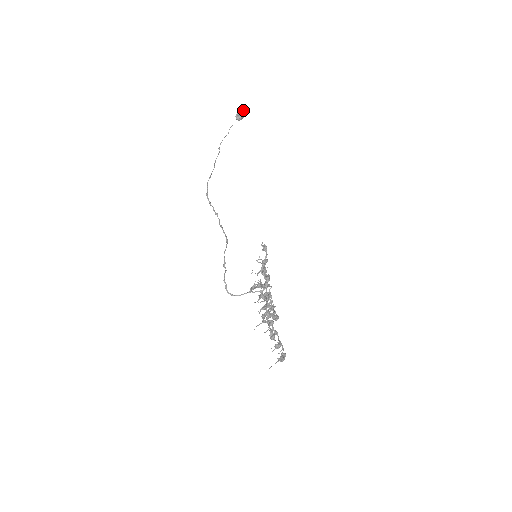
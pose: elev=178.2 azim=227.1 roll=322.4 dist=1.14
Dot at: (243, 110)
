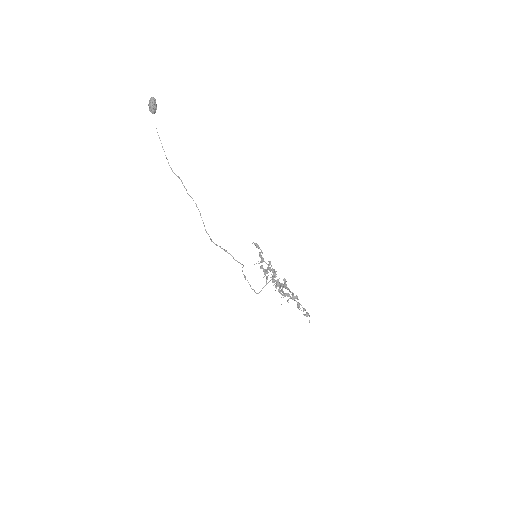
Dot at: (153, 100)
